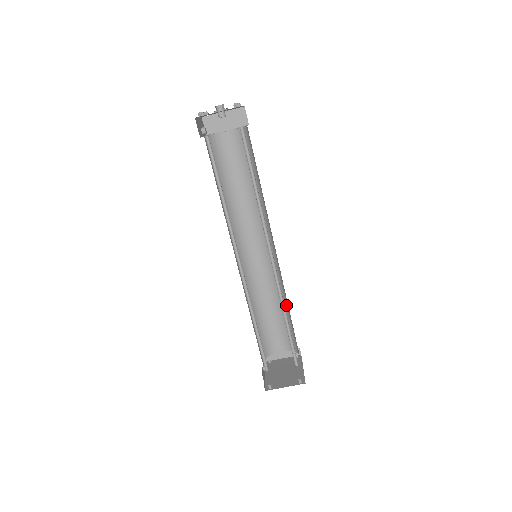
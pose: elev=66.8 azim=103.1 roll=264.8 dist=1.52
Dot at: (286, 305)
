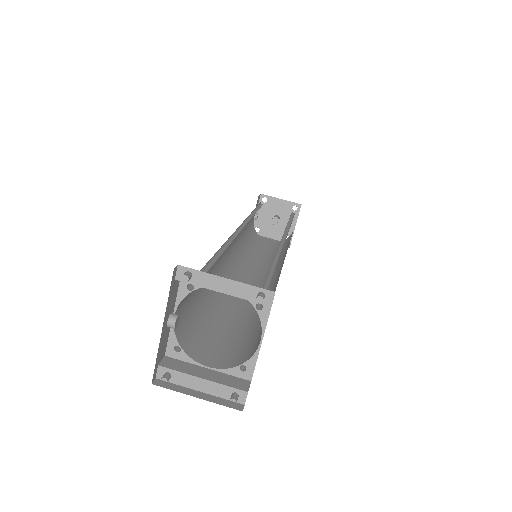
Dot at: occluded
